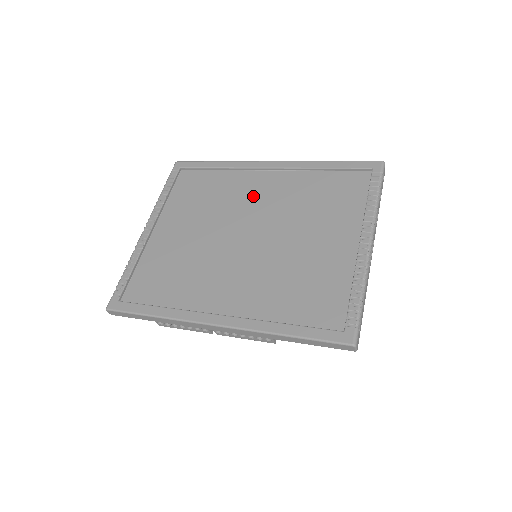
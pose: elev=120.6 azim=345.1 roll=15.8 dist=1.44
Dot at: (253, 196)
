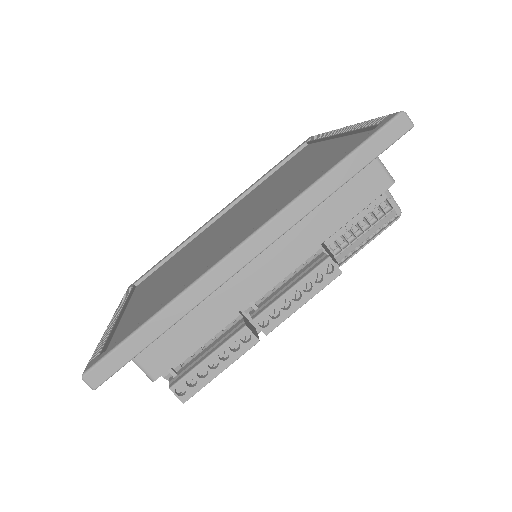
Dot at: (218, 225)
